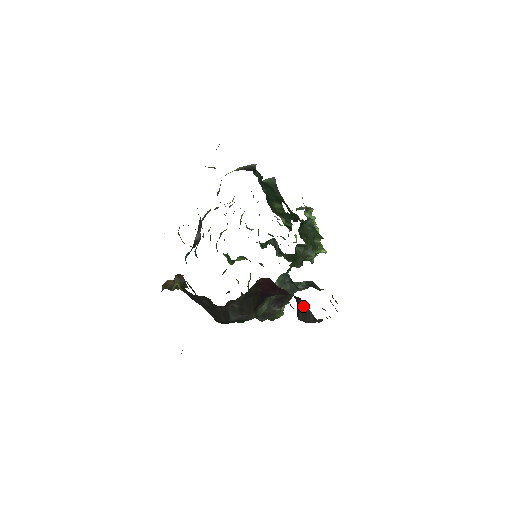
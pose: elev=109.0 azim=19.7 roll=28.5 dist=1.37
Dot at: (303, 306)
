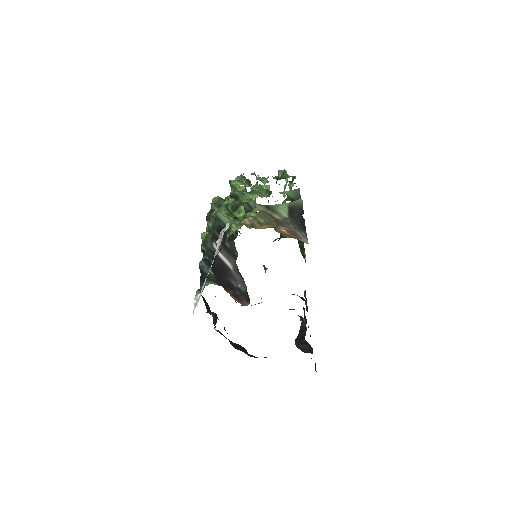
Dot at: (309, 347)
